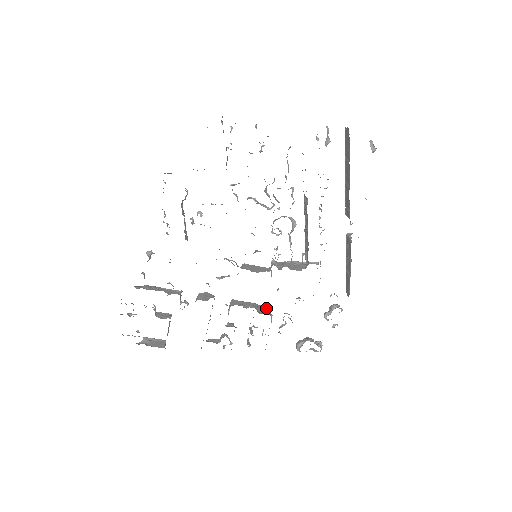
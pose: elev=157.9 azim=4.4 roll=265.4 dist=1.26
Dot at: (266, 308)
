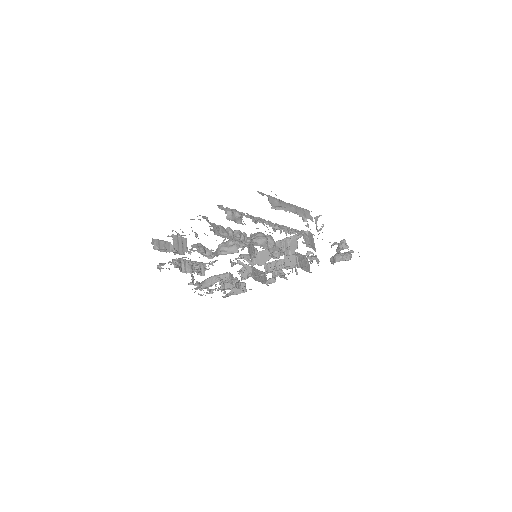
Dot at: (292, 257)
